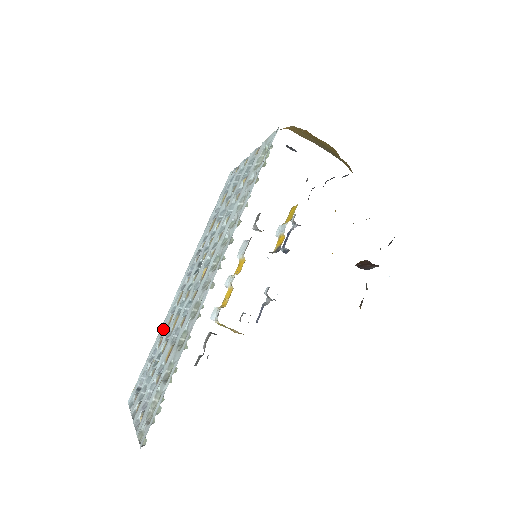
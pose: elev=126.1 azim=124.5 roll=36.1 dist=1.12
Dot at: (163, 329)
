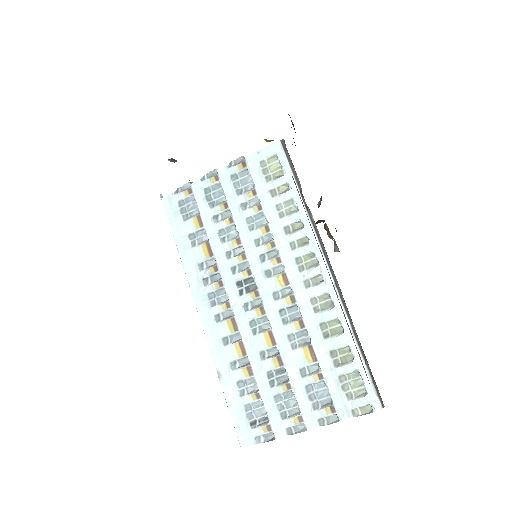
Dot at: (230, 363)
